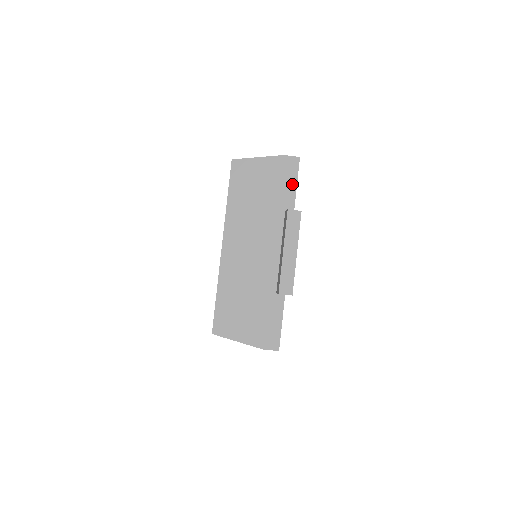
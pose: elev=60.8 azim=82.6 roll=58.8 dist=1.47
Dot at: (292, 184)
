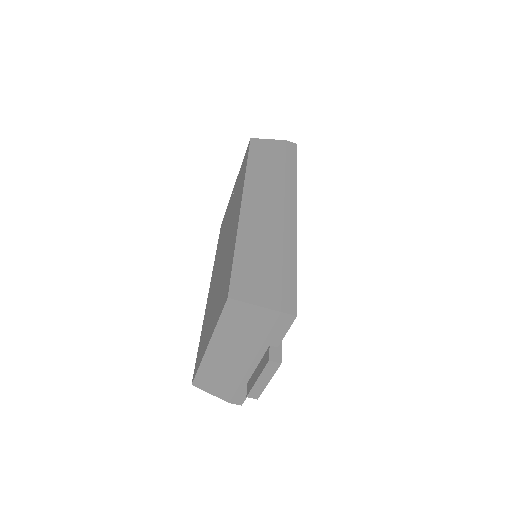
Dot at: (282, 331)
